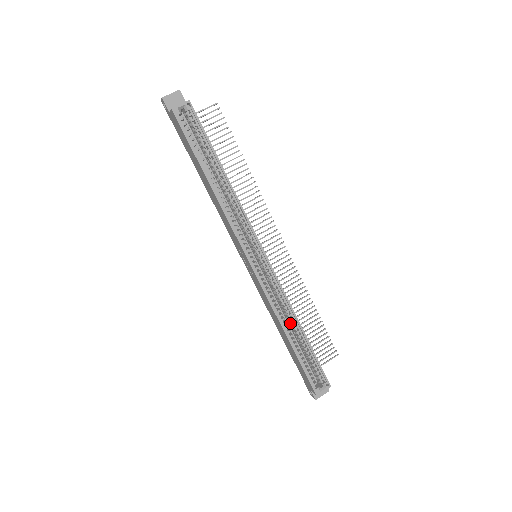
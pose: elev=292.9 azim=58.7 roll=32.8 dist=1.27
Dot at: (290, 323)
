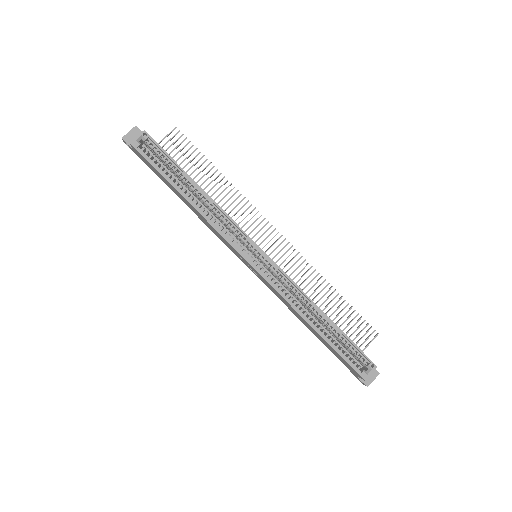
Dot at: (311, 312)
